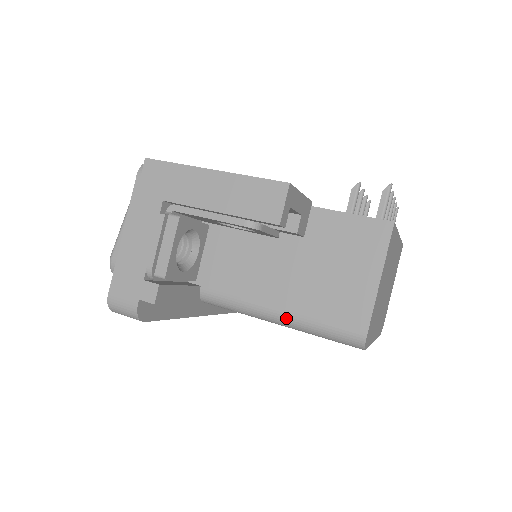
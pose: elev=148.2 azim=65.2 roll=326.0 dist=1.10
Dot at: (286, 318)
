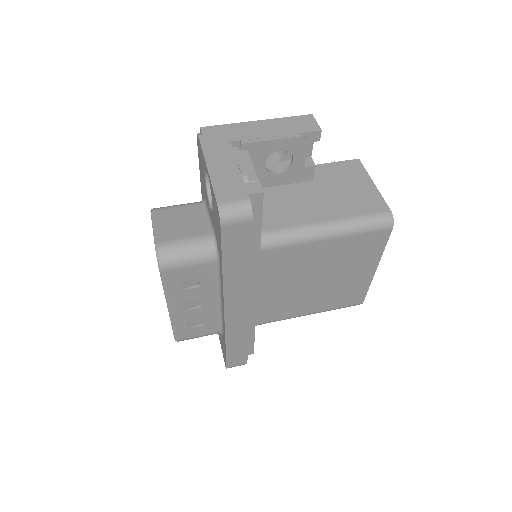
Dot at: (335, 224)
